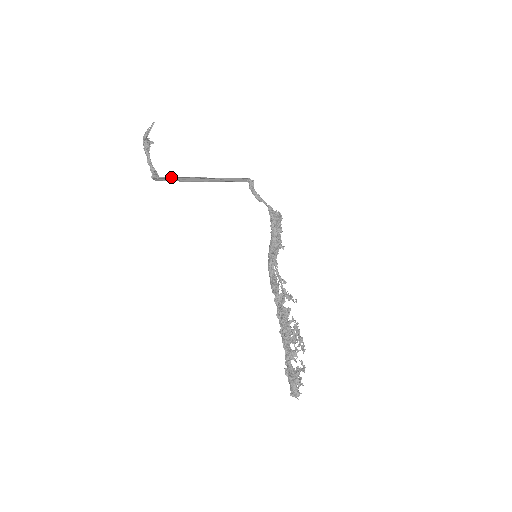
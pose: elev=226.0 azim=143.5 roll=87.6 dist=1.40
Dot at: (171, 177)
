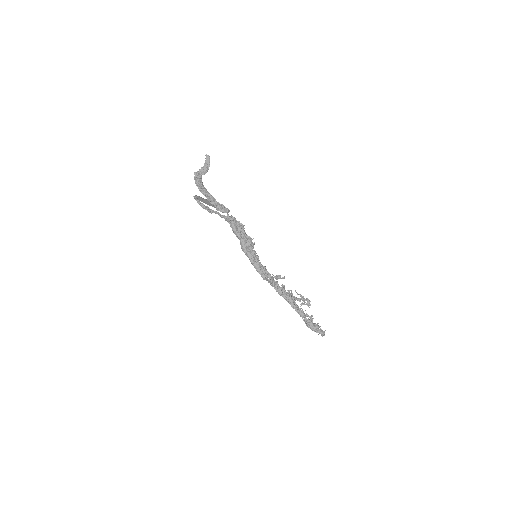
Dot at: occluded
